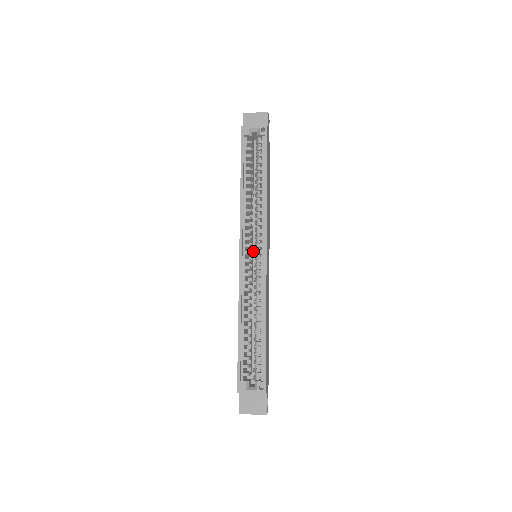
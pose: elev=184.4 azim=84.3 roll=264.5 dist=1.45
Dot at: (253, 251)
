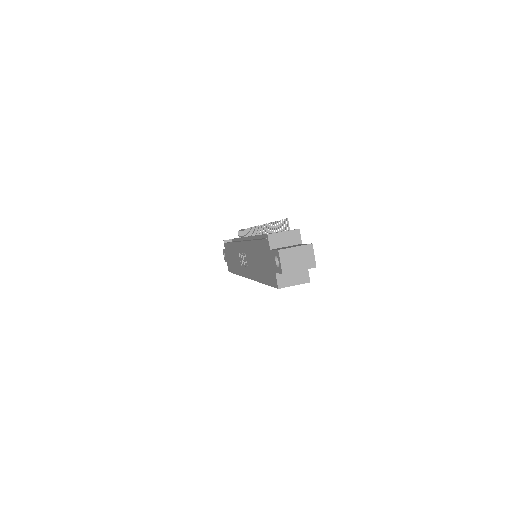
Dot at: occluded
